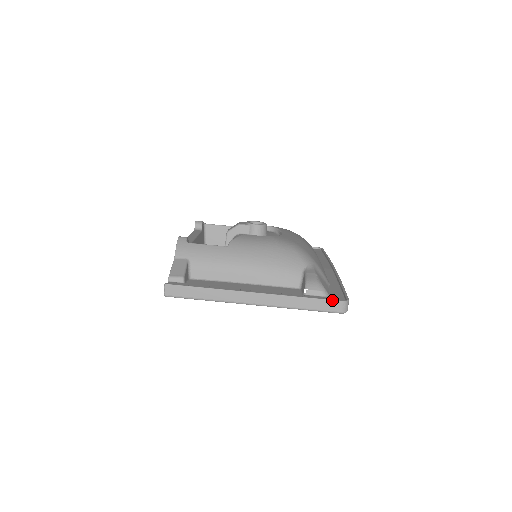
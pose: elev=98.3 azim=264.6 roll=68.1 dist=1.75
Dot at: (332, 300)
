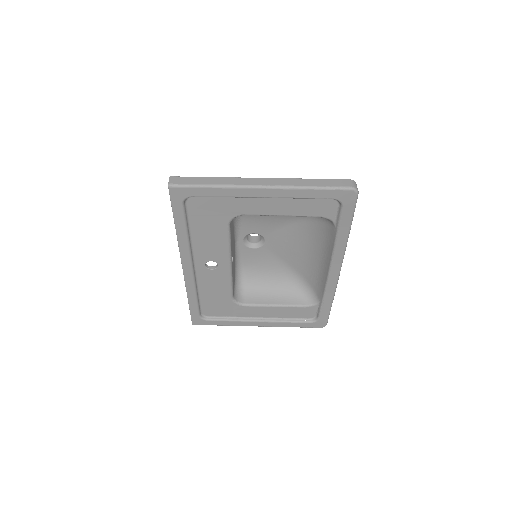
Dot at: (339, 179)
